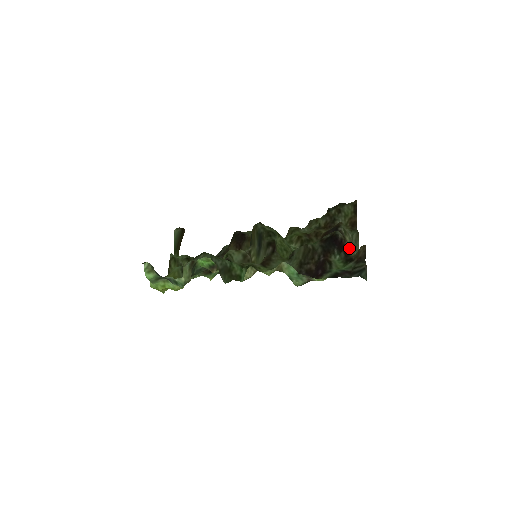
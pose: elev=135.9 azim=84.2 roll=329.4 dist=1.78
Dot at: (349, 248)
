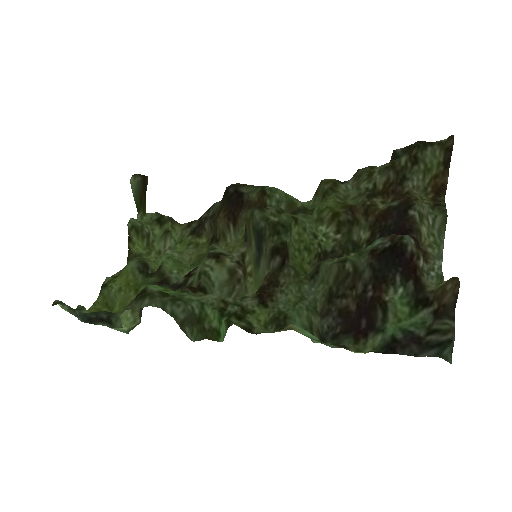
Dot at: (425, 253)
